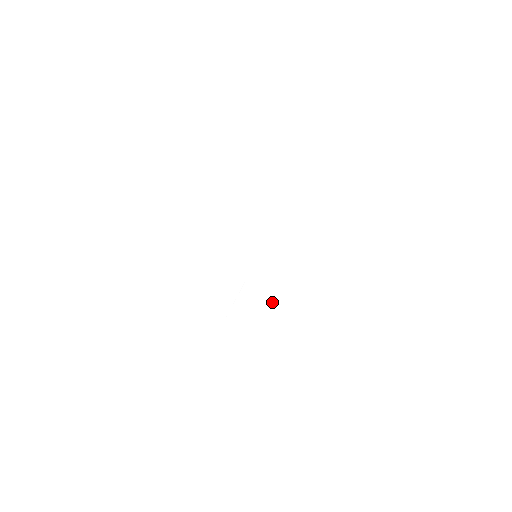
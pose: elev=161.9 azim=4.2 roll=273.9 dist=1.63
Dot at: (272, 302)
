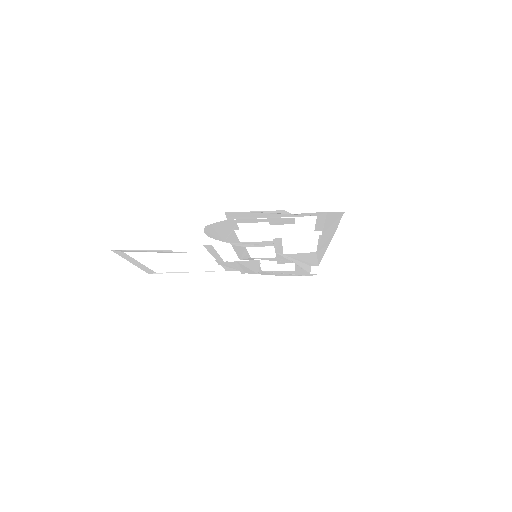
Dot at: (304, 267)
